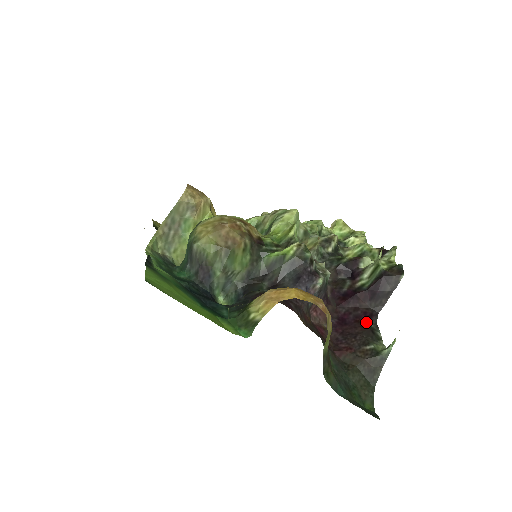
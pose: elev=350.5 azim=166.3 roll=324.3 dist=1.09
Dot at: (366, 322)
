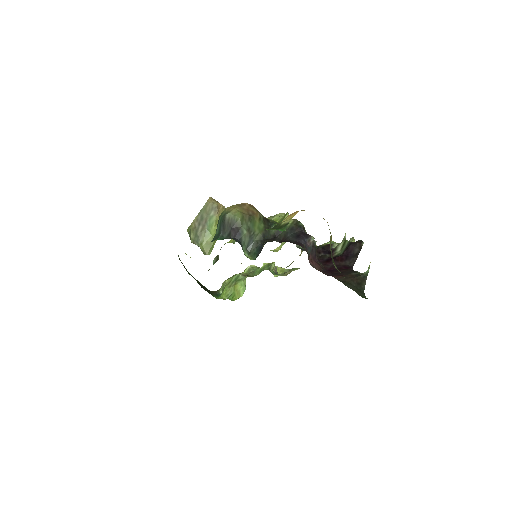
Dot at: occluded
